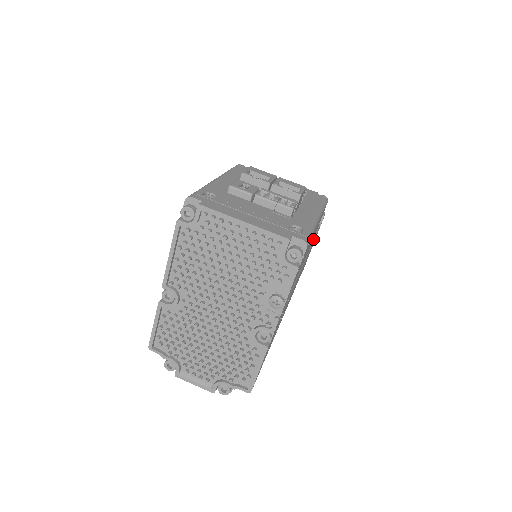
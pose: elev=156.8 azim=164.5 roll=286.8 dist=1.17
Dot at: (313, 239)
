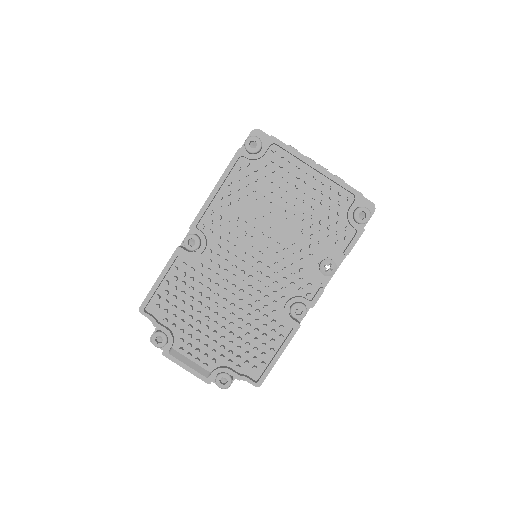
Dot at: occluded
